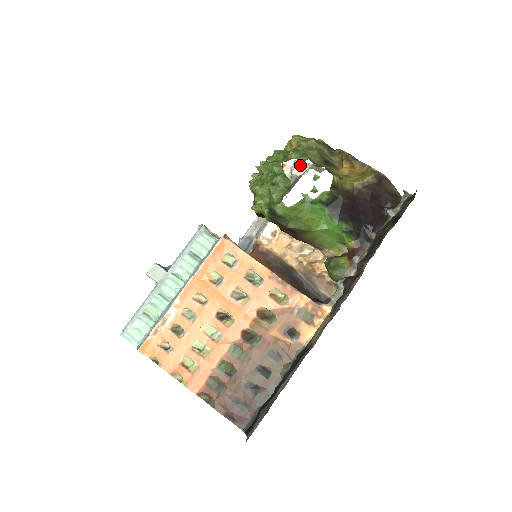
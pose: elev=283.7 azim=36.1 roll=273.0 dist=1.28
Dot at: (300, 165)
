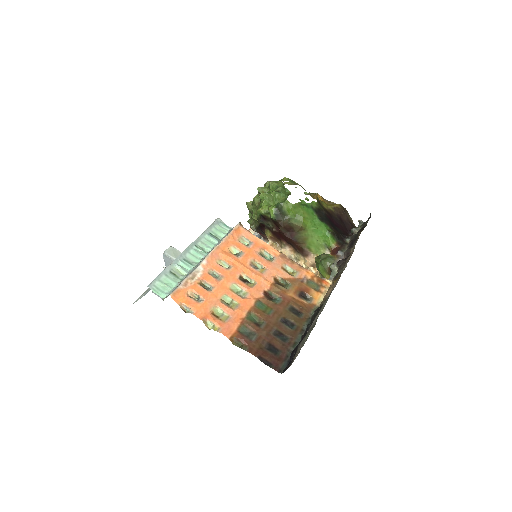
Dot at: occluded
